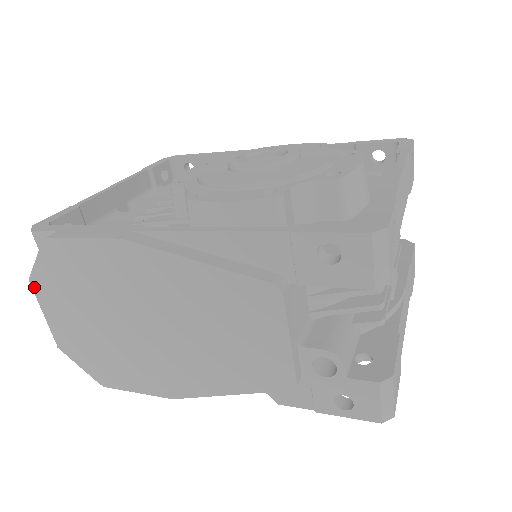
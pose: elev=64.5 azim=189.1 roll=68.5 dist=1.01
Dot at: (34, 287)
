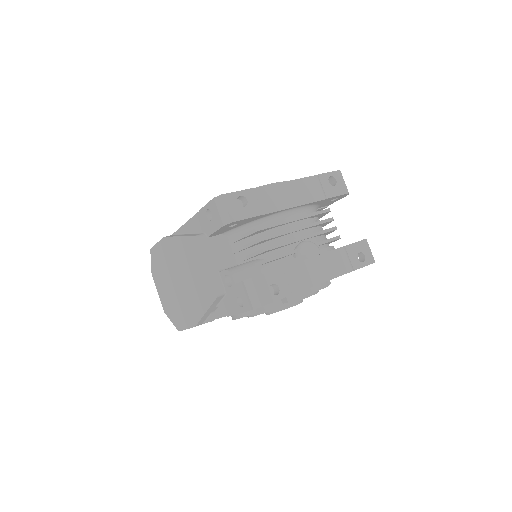
Dot at: (153, 278)
